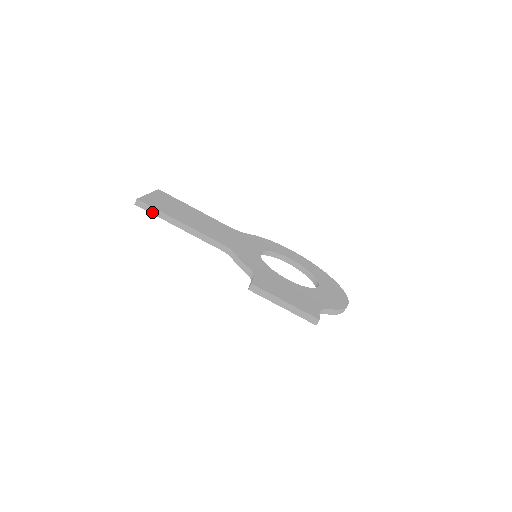
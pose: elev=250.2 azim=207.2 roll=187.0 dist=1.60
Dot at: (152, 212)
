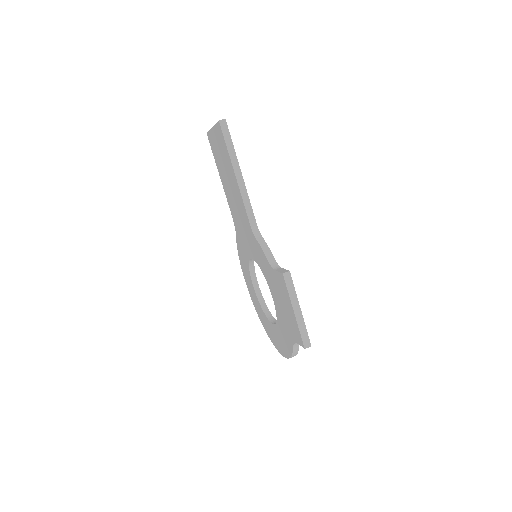
Dot at: (227, 141)
